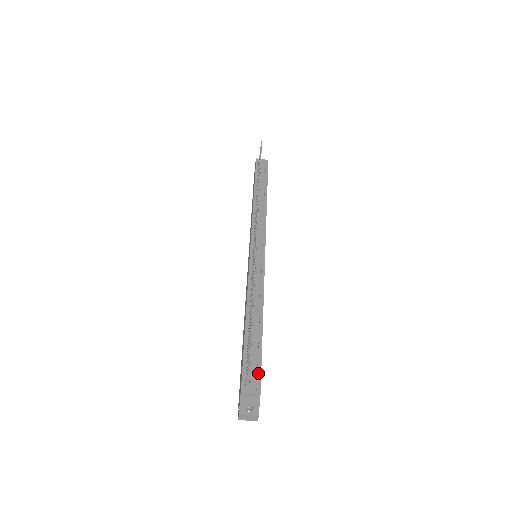
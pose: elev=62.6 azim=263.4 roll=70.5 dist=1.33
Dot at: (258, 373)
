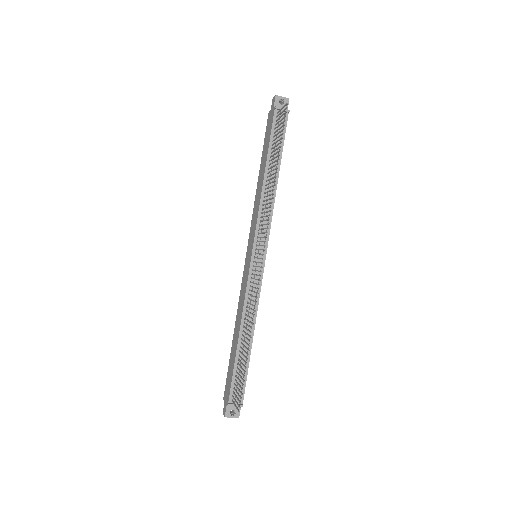
Dot at: (243, 388)
